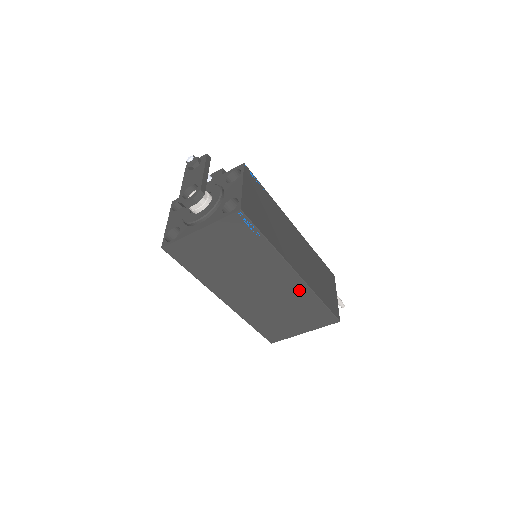
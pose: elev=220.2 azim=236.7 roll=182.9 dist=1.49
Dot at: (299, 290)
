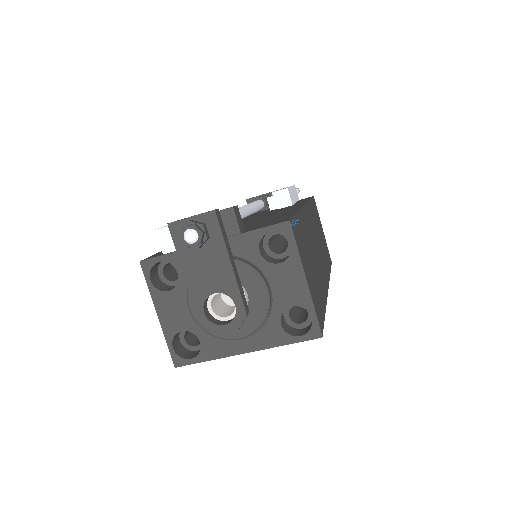
Dot at: occluded
